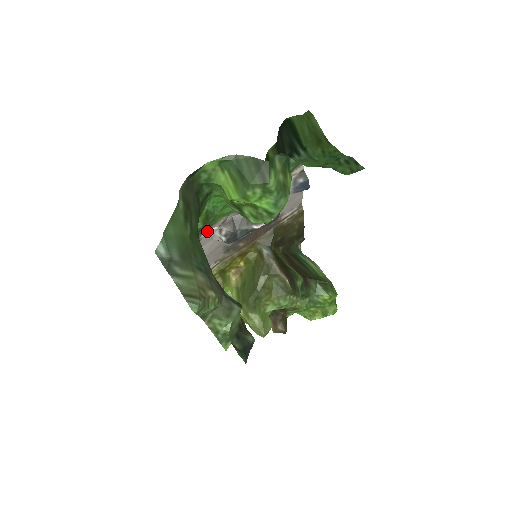
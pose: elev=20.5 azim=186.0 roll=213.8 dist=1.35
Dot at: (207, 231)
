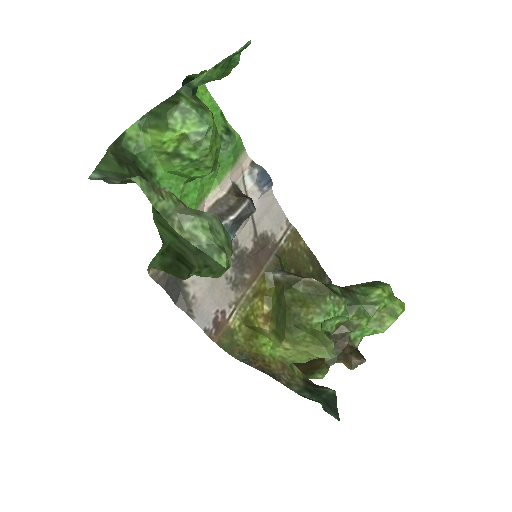
Dot at: occluded
